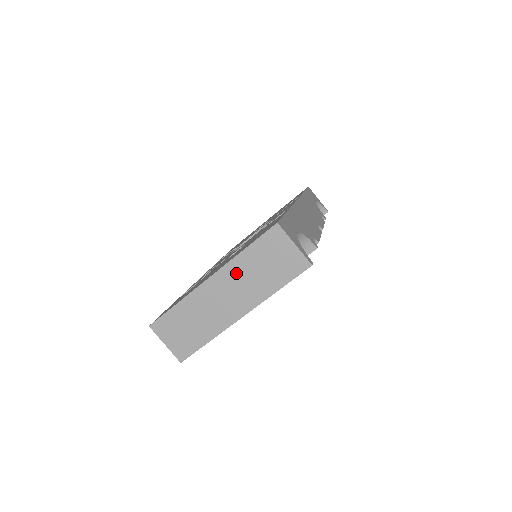
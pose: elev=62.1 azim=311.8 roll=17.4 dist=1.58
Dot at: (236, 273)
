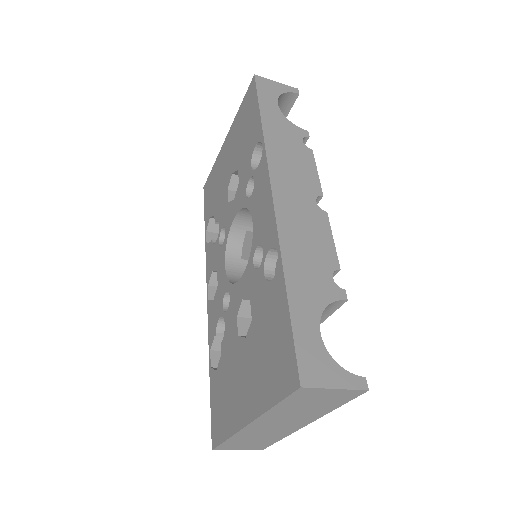
Dot at: (277, 416)
